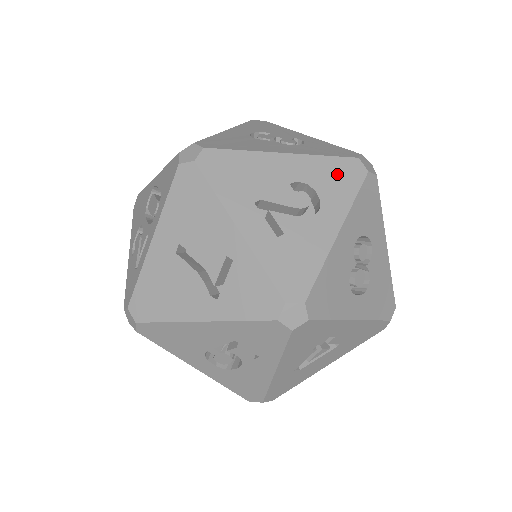
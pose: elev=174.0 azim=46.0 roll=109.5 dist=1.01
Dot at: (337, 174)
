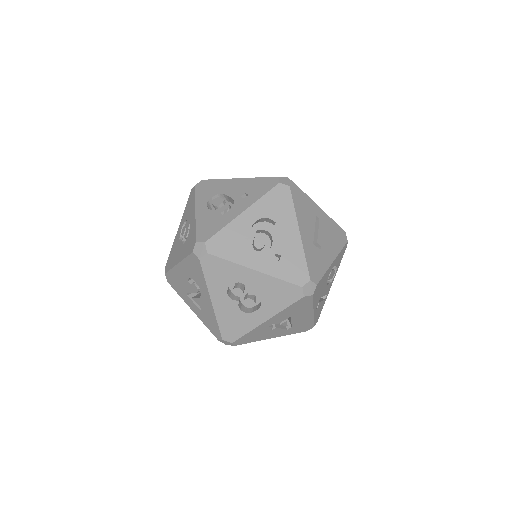
Dot at: (193, 267)
